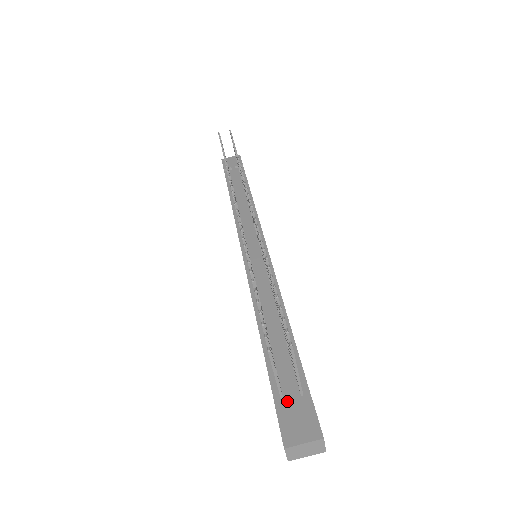
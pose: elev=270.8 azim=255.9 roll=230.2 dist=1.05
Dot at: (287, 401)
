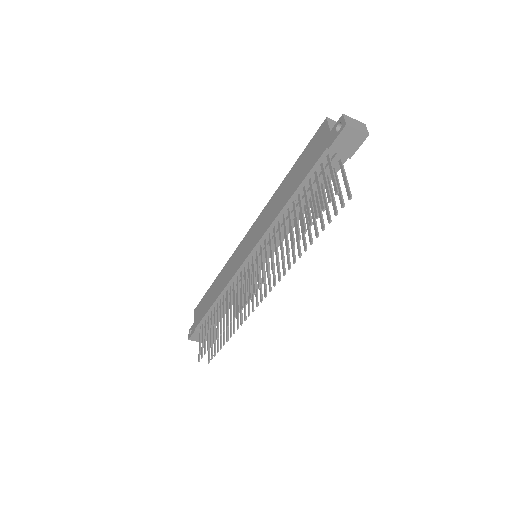
Dot at: occluded
